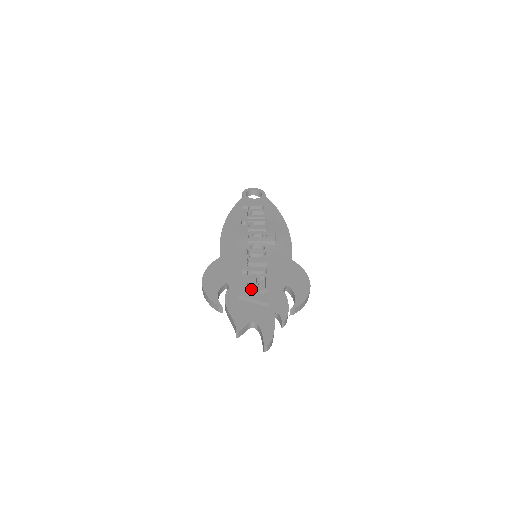
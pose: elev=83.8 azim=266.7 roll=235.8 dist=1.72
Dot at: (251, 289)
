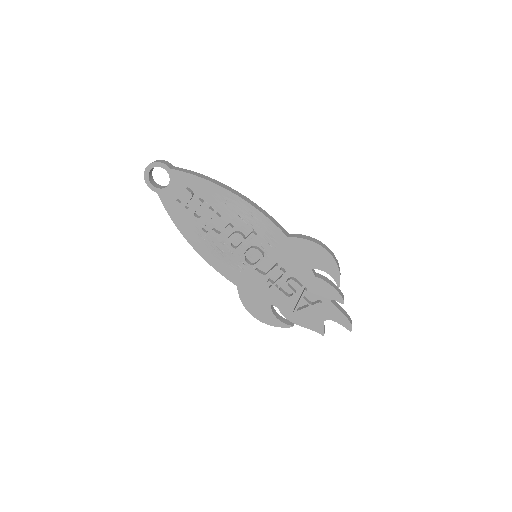
Dot at: (293, 296)
